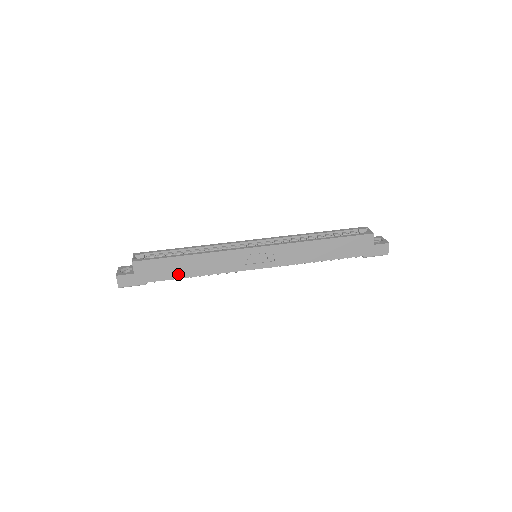
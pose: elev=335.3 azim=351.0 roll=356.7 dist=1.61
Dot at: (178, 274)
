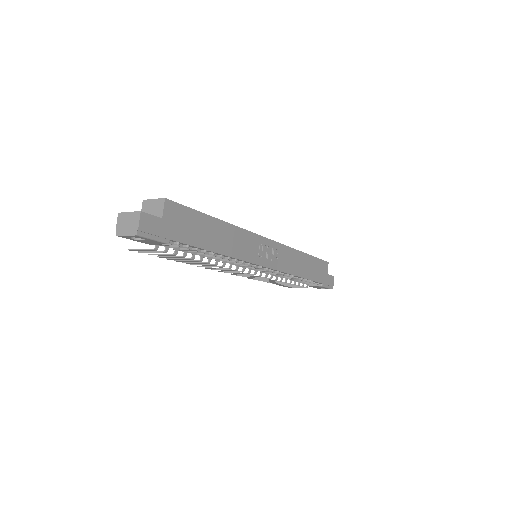
Dot at: (204, 242)
